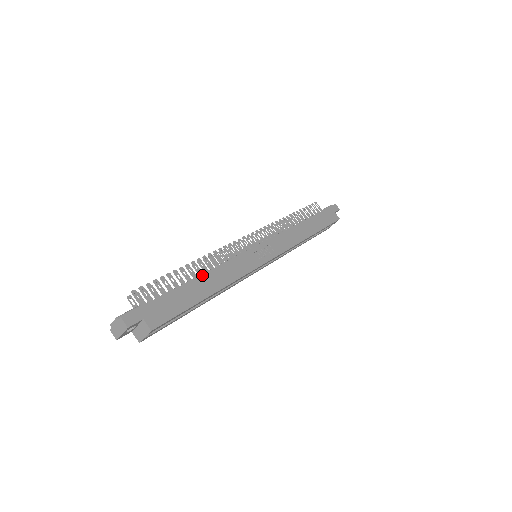
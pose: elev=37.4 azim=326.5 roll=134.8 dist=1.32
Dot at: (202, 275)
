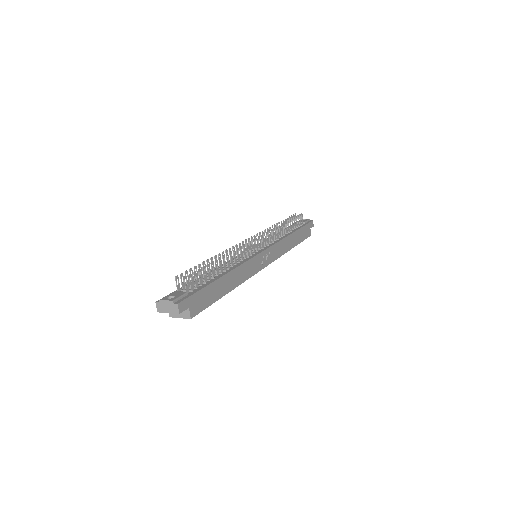
Dot at: (229, 273)
